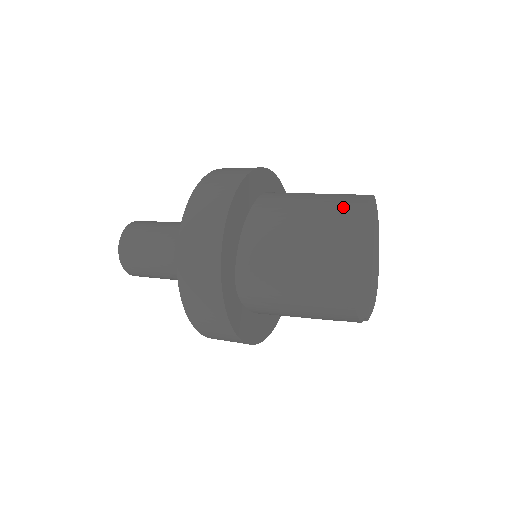
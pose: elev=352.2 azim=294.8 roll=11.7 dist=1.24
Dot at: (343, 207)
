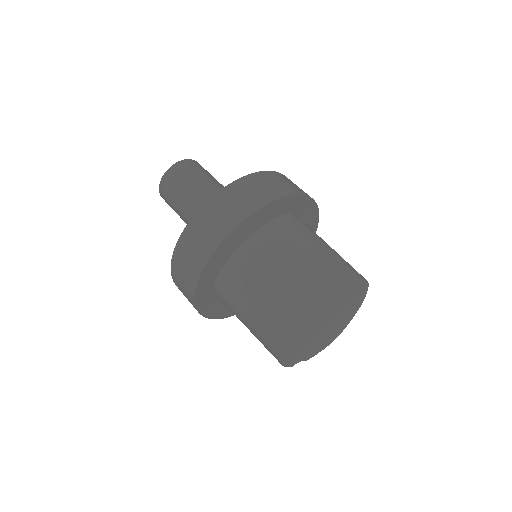
Dot at: (323, 283)
